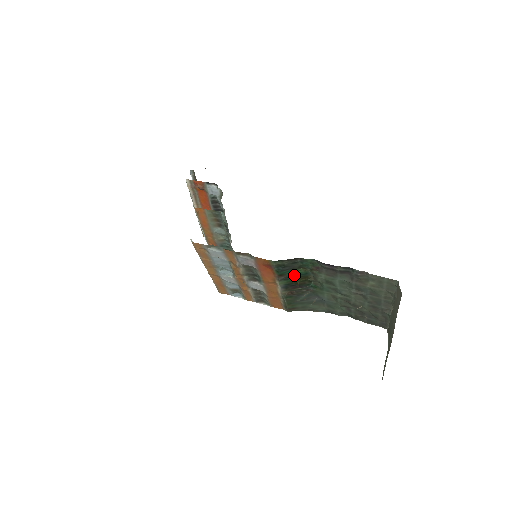
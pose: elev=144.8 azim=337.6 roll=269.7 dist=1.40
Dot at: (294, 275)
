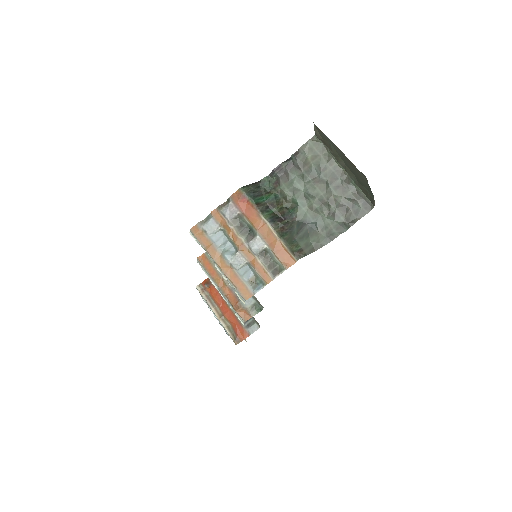
Dot at: (269, 203)
